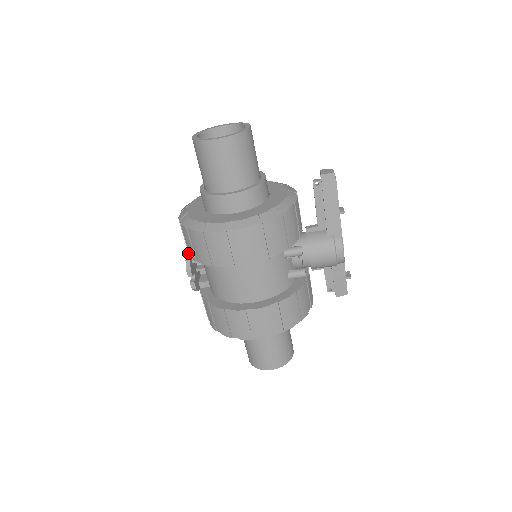
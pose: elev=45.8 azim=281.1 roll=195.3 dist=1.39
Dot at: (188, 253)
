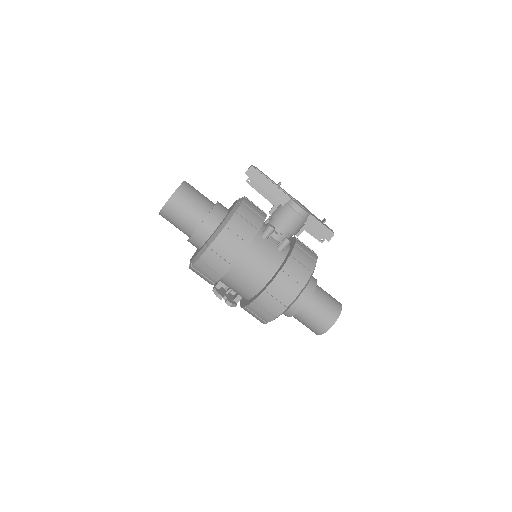
Dot at: occluded
